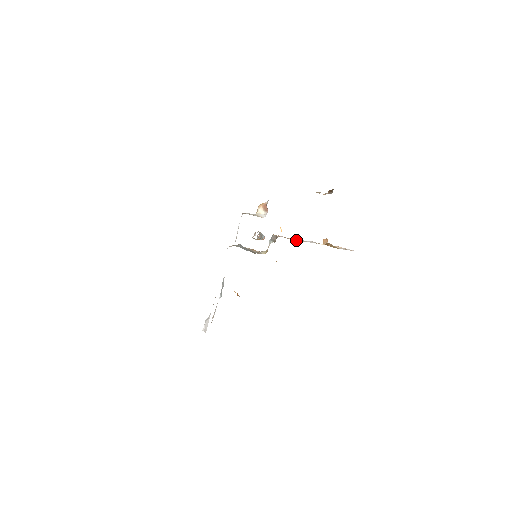
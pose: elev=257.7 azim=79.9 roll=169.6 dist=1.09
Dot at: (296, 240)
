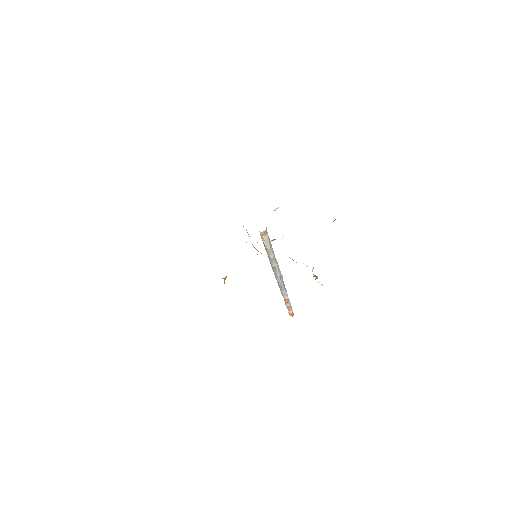
Dot at: occluded
